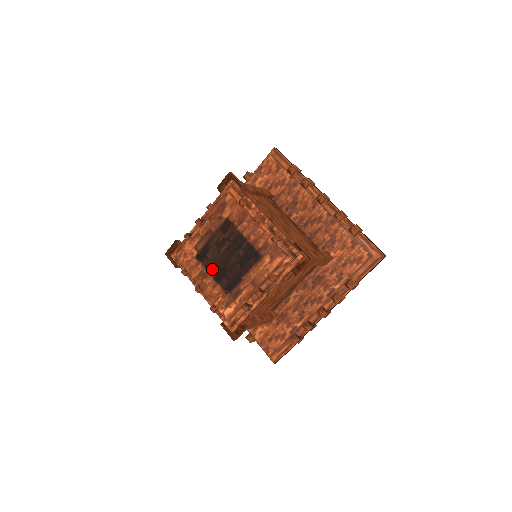
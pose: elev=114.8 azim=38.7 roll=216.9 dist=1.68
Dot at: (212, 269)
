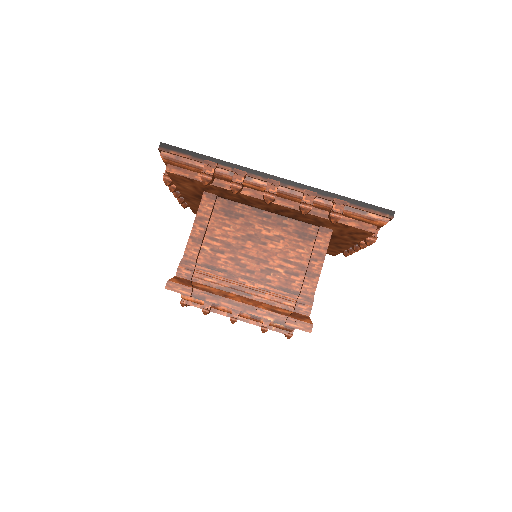
Dot at: occluded
